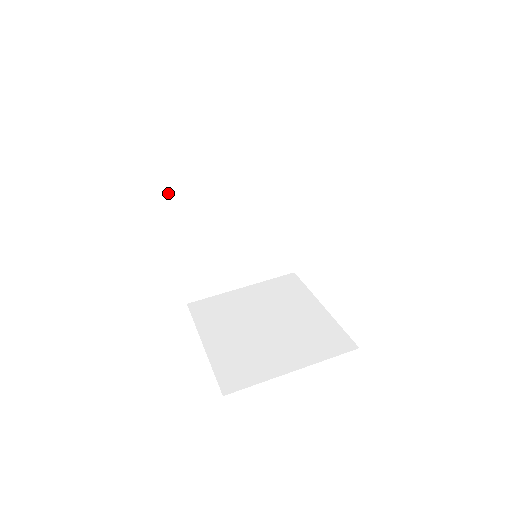
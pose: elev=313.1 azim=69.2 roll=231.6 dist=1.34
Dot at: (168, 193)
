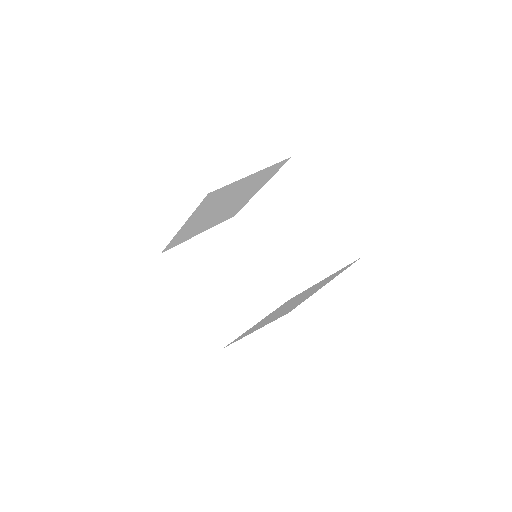
Dot at: (203, 204)
